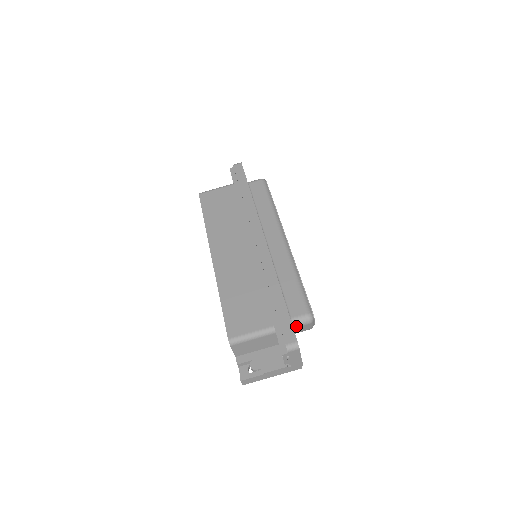
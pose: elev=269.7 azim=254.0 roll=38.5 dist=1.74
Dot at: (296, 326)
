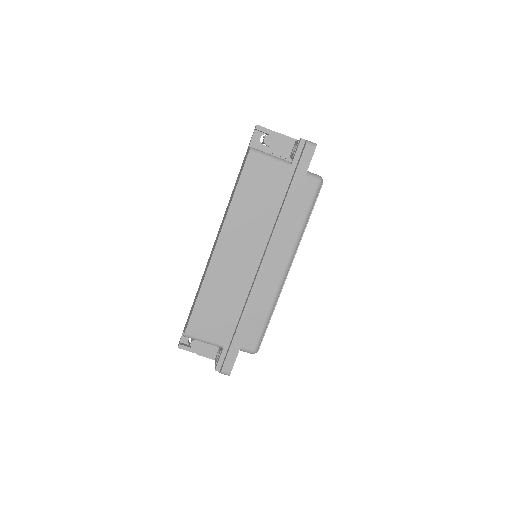
Dot at: (240, 350)
